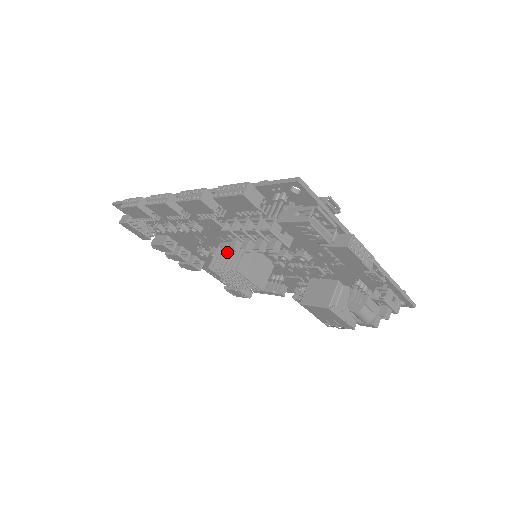
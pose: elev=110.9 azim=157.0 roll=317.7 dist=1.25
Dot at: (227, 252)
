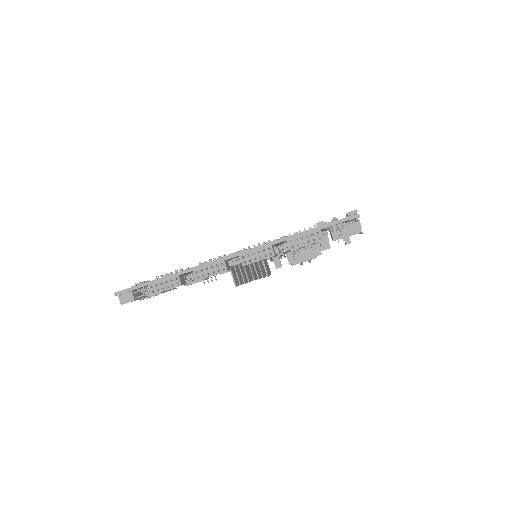
Dot at: (245, 268)
